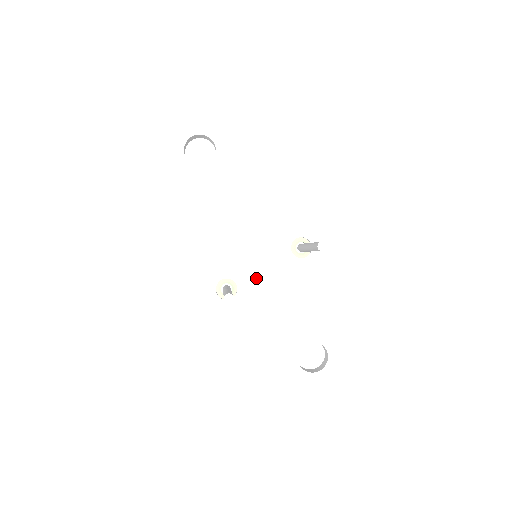
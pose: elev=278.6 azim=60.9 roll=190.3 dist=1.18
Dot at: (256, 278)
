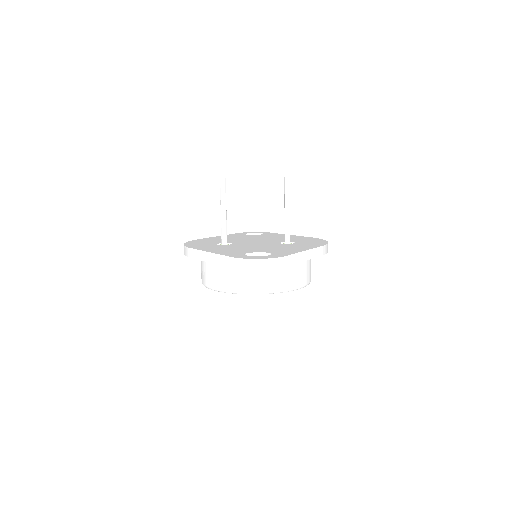
Dot at: (247, 244)
